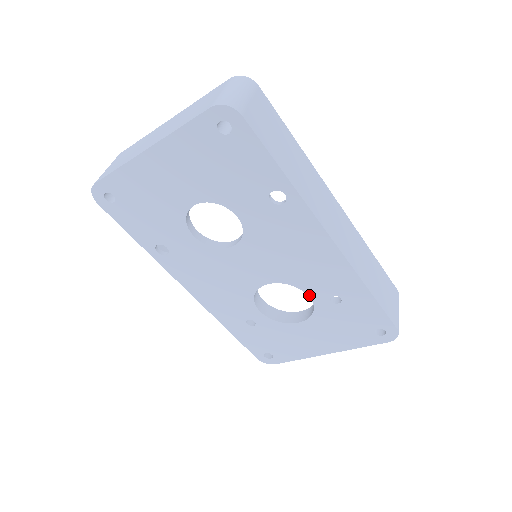
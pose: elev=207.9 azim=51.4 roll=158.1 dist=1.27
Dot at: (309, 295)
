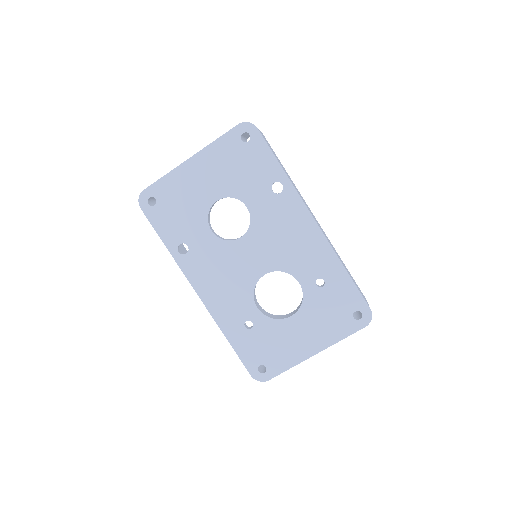
Dot at: (299, 281)
